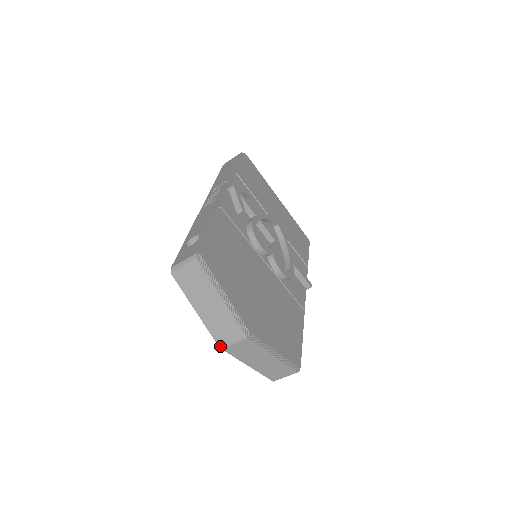
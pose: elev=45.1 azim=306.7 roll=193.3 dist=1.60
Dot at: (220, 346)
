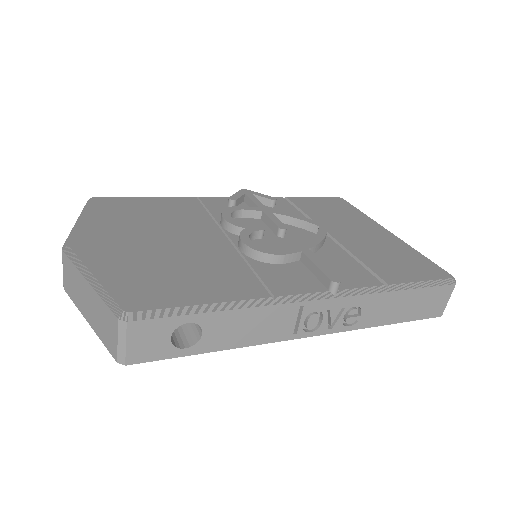
Dot at: (64, 285)
